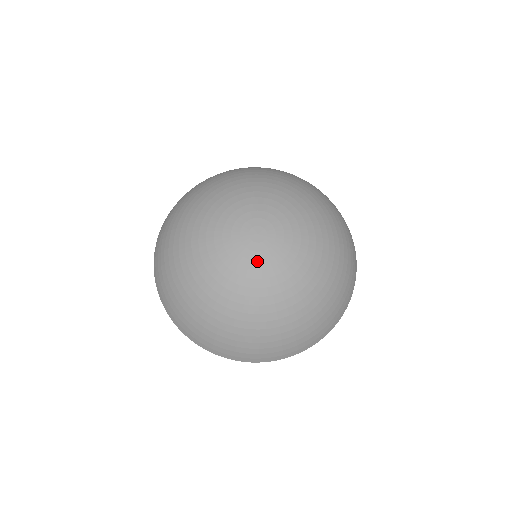
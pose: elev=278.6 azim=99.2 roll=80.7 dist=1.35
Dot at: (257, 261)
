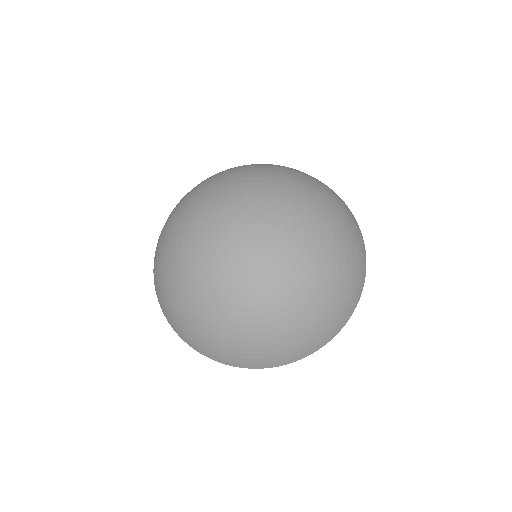
Dot at: (263, 254)
